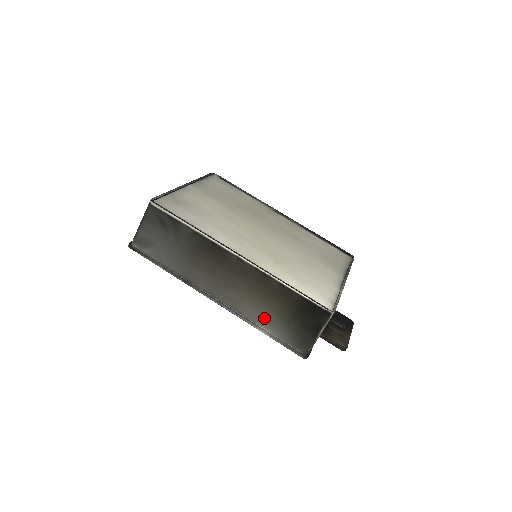
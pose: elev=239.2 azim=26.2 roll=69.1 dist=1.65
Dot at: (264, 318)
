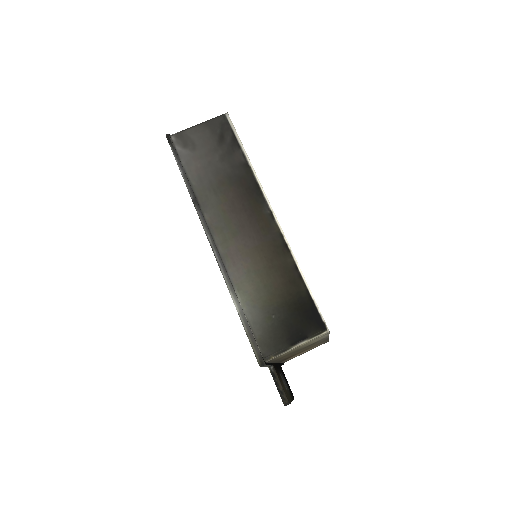
Dot at: (249, 290)
